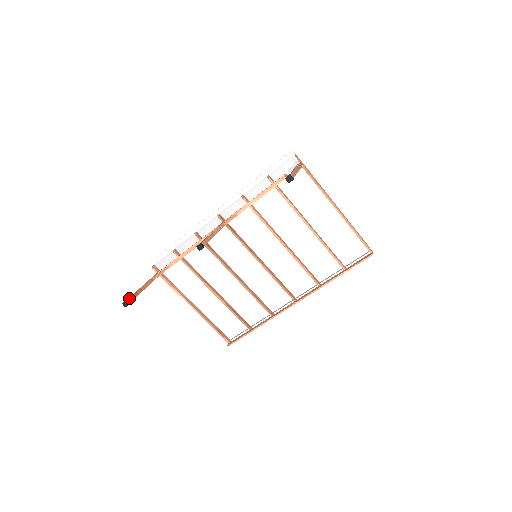
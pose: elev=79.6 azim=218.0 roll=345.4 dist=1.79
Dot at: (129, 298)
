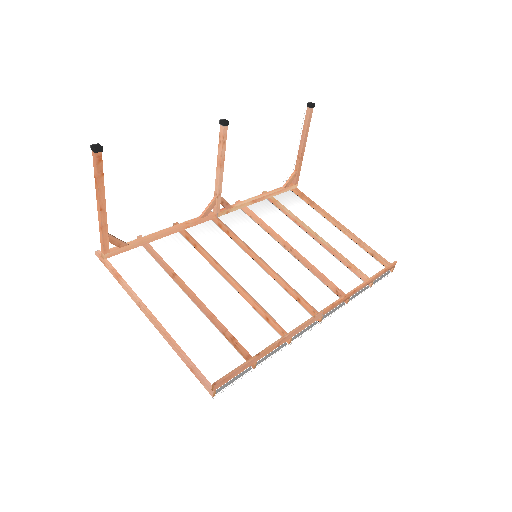
Dot at: (99, 157)
